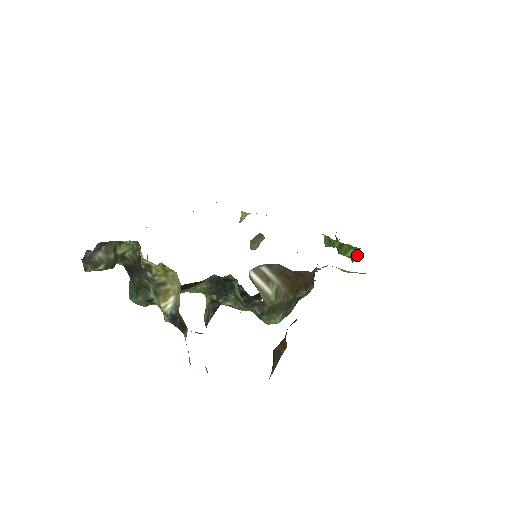
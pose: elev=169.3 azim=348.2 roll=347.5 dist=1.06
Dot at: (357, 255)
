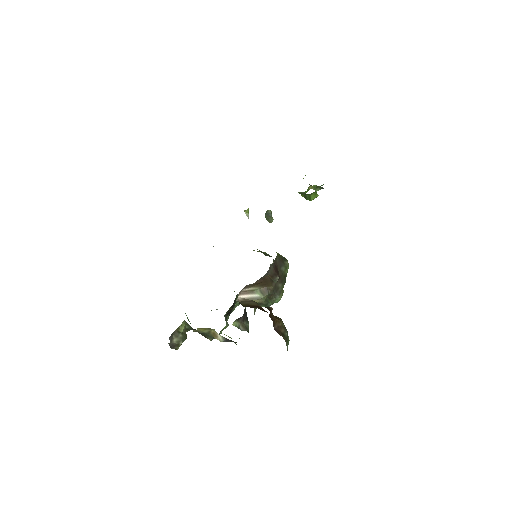
Dot at: (317, 195)
